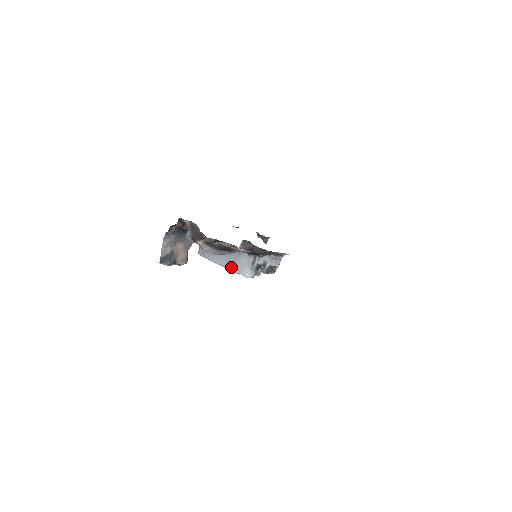
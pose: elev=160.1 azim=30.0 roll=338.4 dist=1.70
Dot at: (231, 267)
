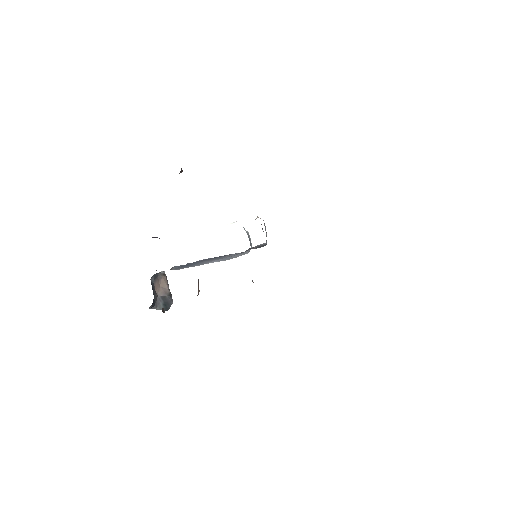
Dot at: occluded
